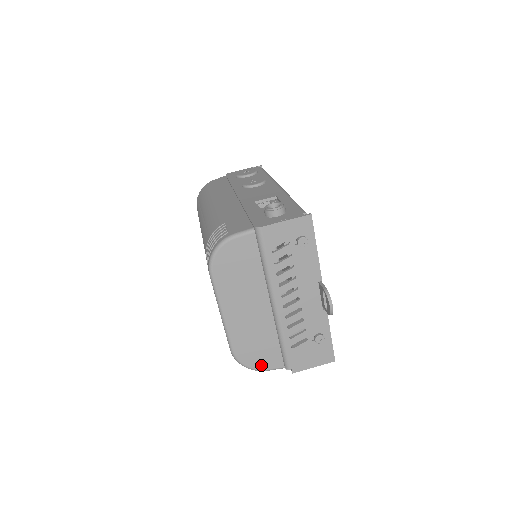
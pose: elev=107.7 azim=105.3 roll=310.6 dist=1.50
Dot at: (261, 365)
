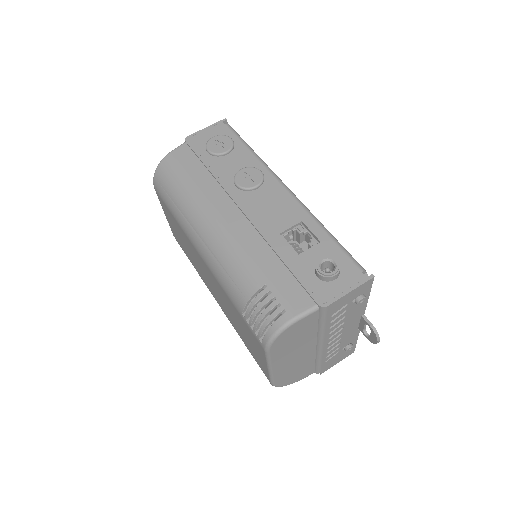
Dot at: (295, 380)
